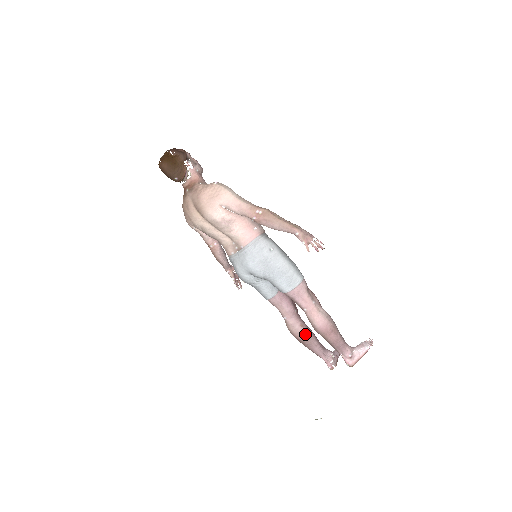
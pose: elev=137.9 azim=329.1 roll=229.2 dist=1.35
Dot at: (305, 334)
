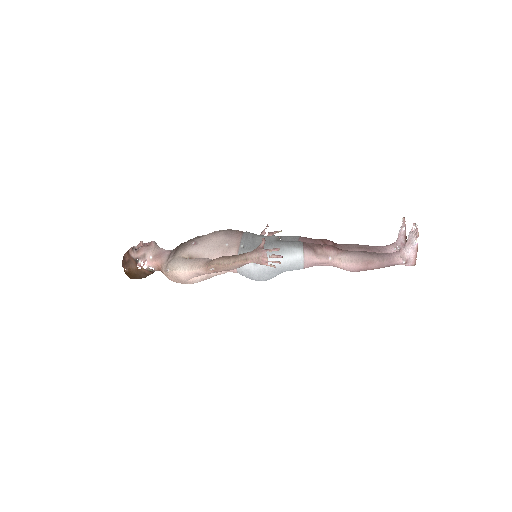
Dot at: occluded
